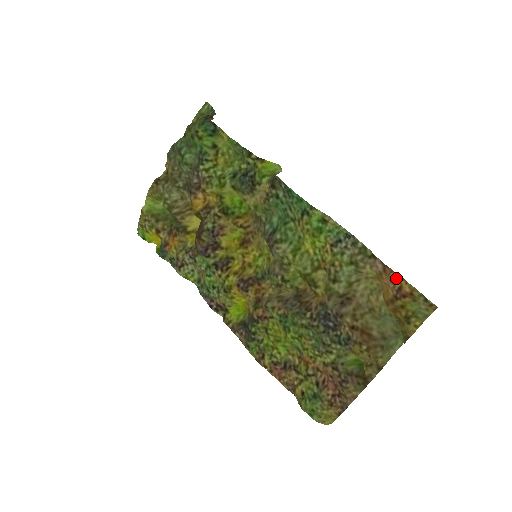
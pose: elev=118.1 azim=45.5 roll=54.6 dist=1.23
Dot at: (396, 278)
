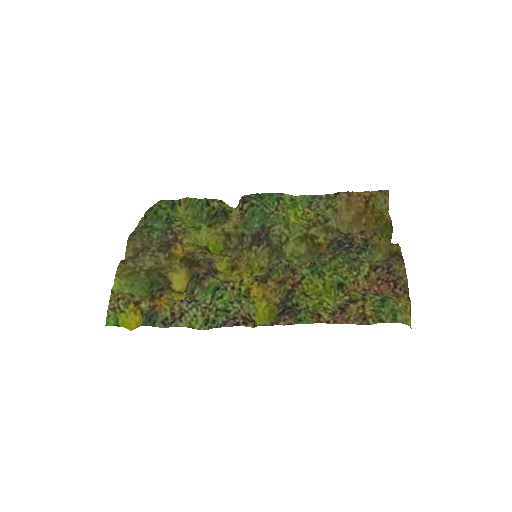
Dot at: (358, 194)
